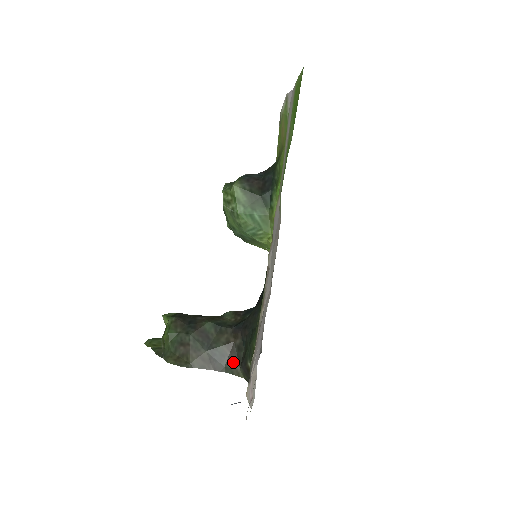
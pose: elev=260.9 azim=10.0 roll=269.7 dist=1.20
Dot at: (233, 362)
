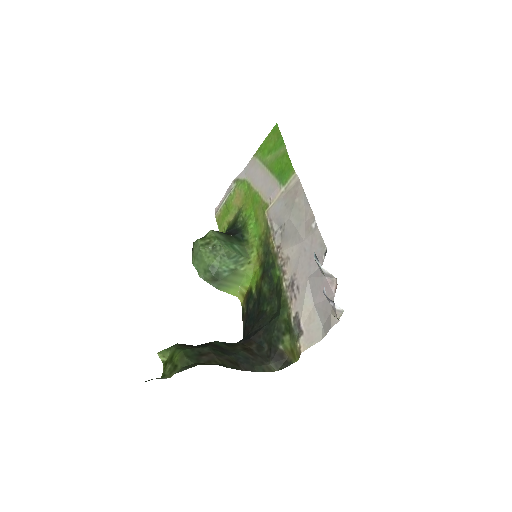
Dot at: (259, 361)
